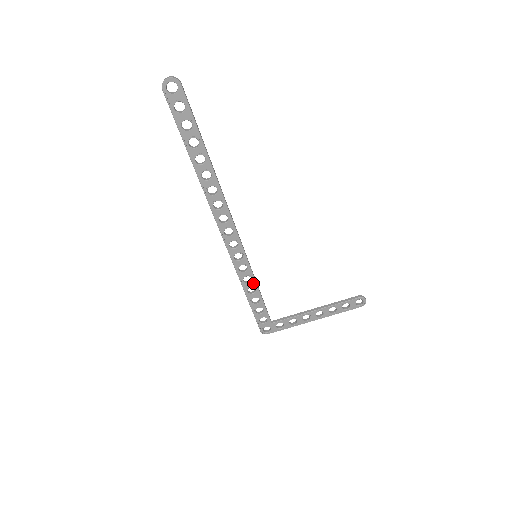
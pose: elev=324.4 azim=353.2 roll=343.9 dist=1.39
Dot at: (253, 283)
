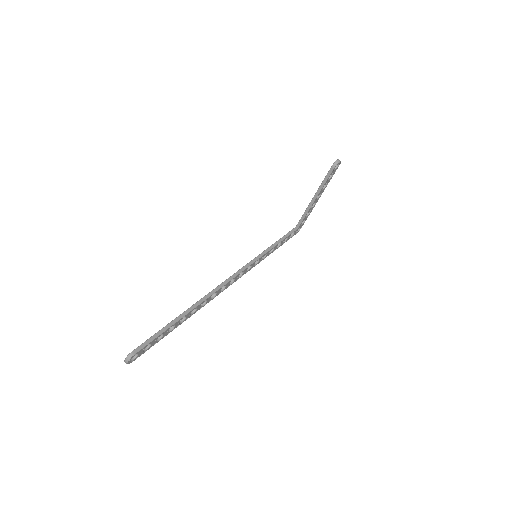
Dot at: (269, 252)
